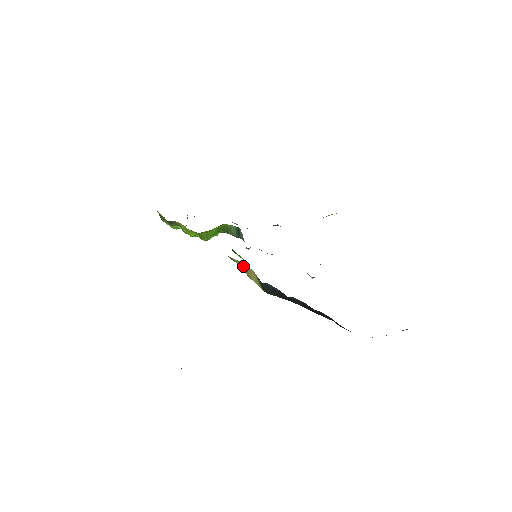
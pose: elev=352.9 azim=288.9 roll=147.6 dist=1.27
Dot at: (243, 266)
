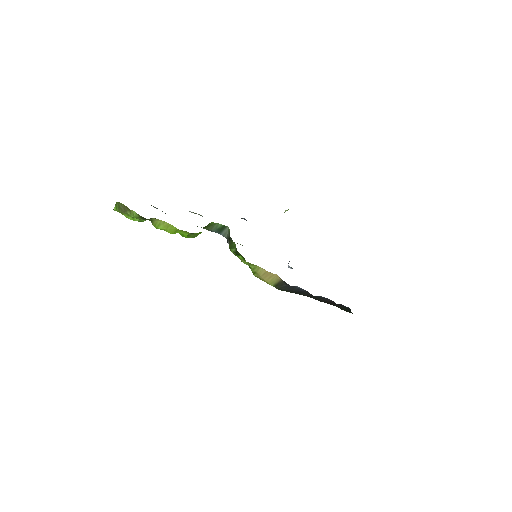
Dot at: (261, 270)
